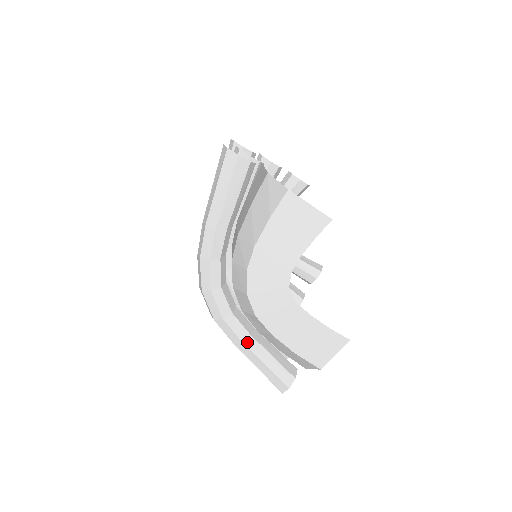
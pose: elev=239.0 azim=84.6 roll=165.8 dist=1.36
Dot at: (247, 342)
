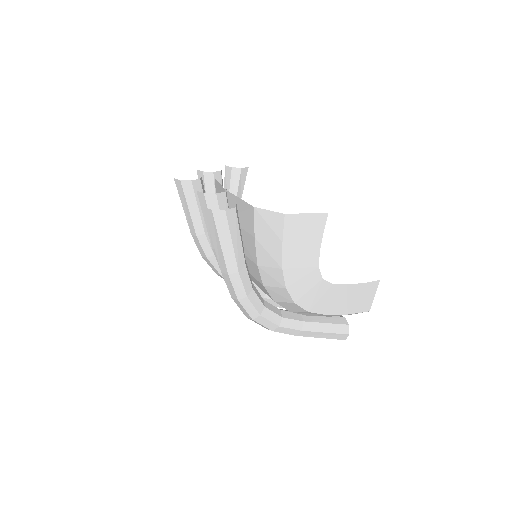
Dot at: (304, 328)
